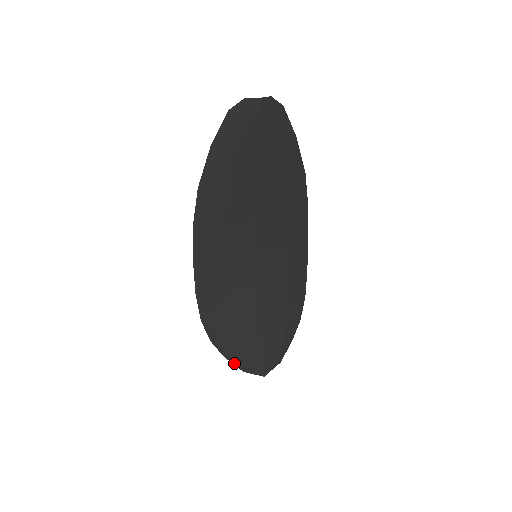
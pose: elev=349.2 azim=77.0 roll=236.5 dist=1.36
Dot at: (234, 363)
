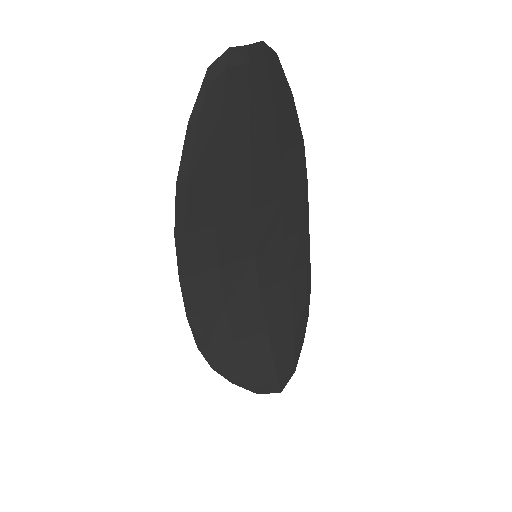
Dot at: (244, 387)
